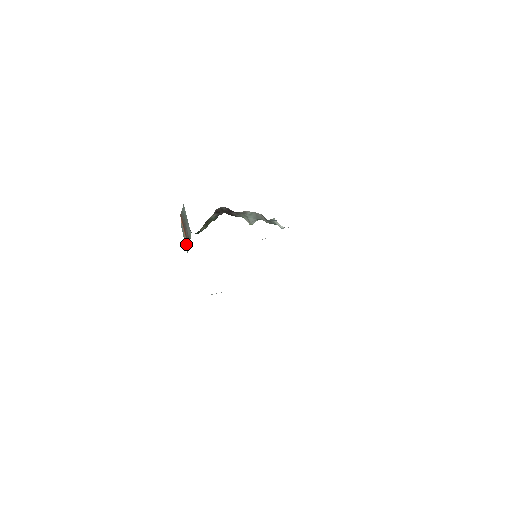
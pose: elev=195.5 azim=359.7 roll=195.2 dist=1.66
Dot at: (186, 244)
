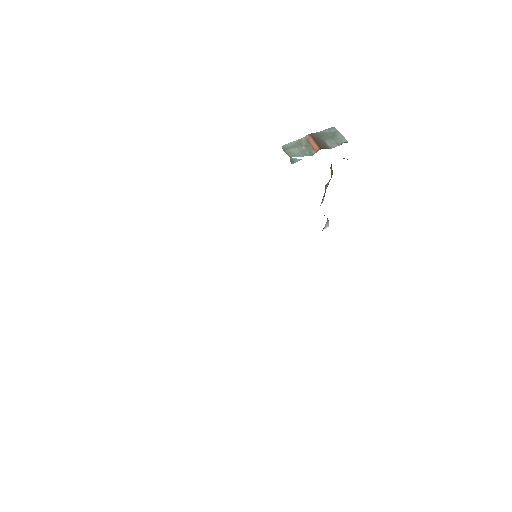
Dot at: occluded
